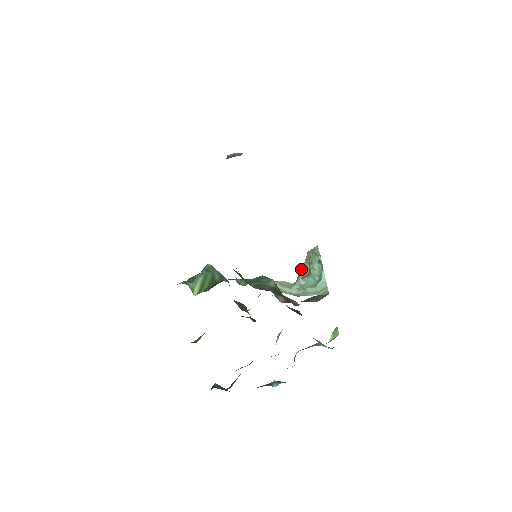
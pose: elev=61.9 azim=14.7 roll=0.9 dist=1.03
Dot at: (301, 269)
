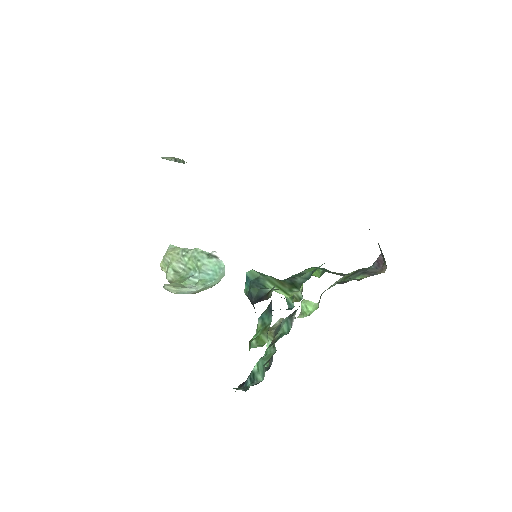
Dot at: (169, 269)
